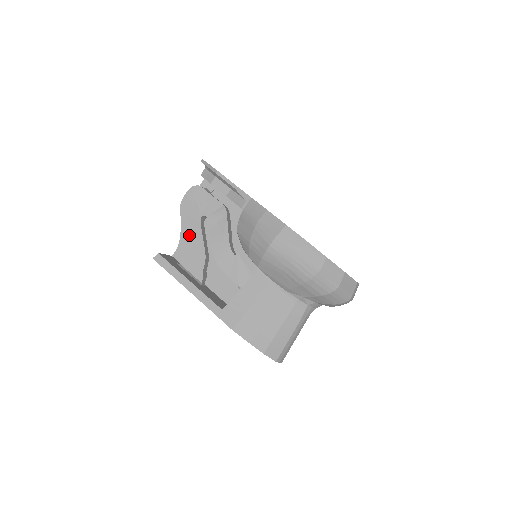
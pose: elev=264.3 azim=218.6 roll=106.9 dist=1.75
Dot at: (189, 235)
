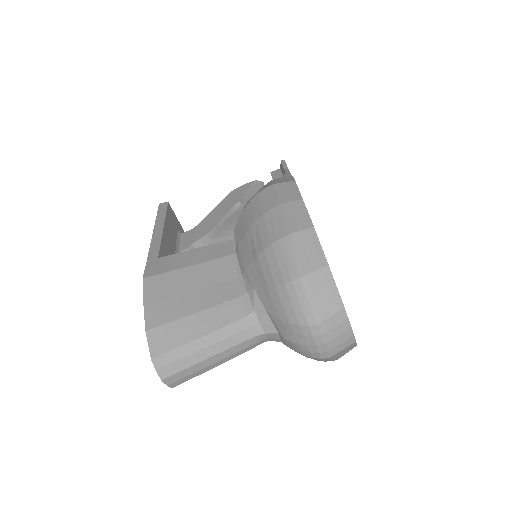
Dot at: (214, 214)
